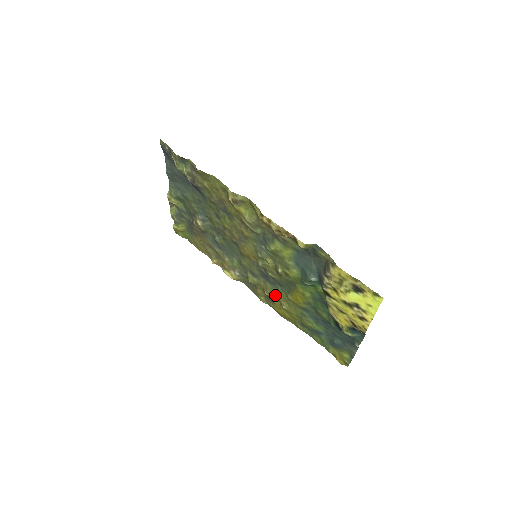
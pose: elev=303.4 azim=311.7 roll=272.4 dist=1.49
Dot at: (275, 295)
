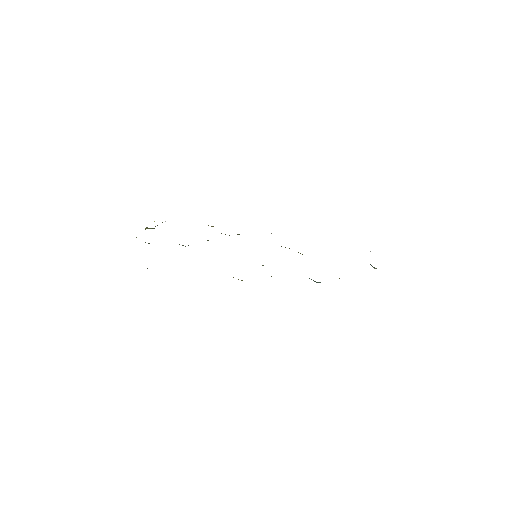
Dot at: occluded
